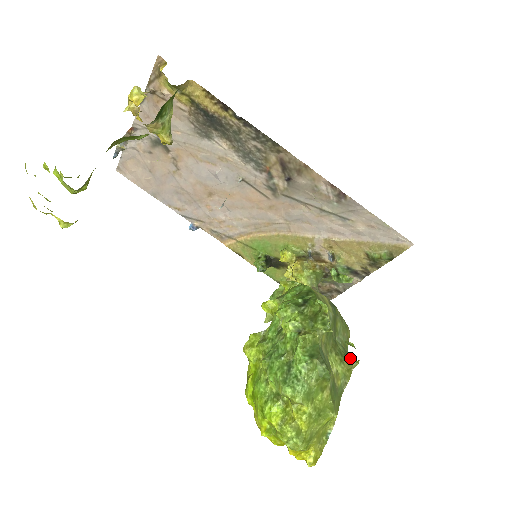
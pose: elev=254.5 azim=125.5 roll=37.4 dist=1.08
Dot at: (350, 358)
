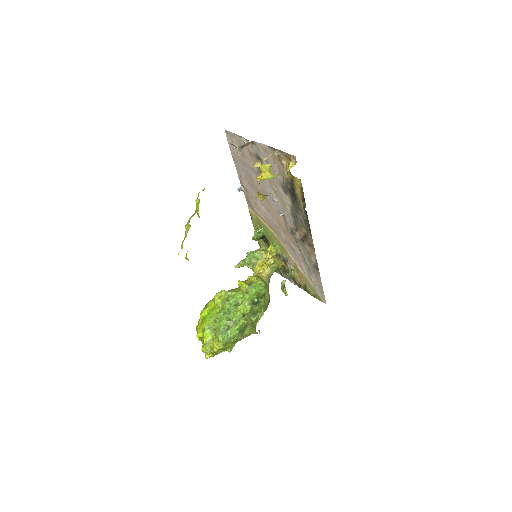
Dot at: (255, 328)
